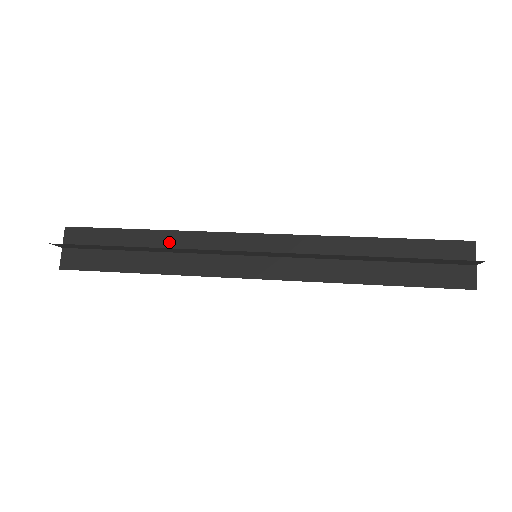
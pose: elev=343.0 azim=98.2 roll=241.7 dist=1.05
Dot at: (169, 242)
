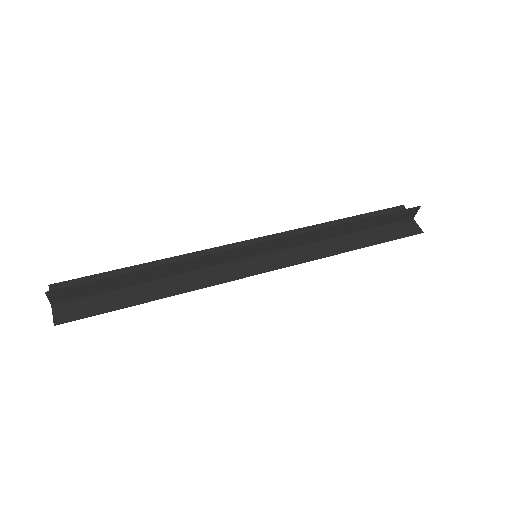
Dot at: occluded
